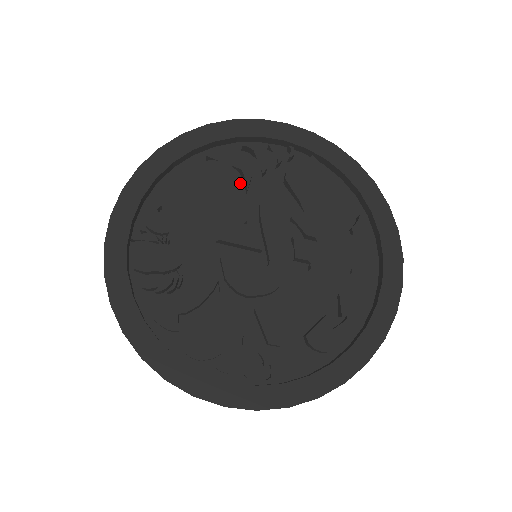
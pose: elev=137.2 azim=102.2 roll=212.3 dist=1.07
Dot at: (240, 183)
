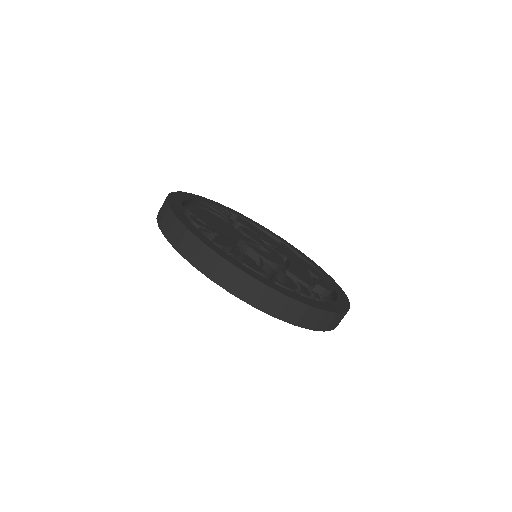
Dot at: occluded
